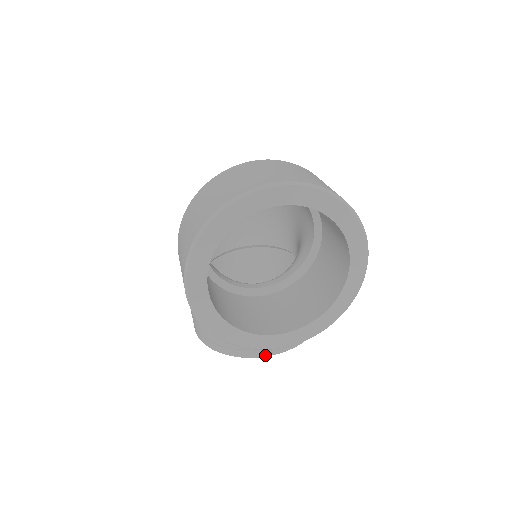
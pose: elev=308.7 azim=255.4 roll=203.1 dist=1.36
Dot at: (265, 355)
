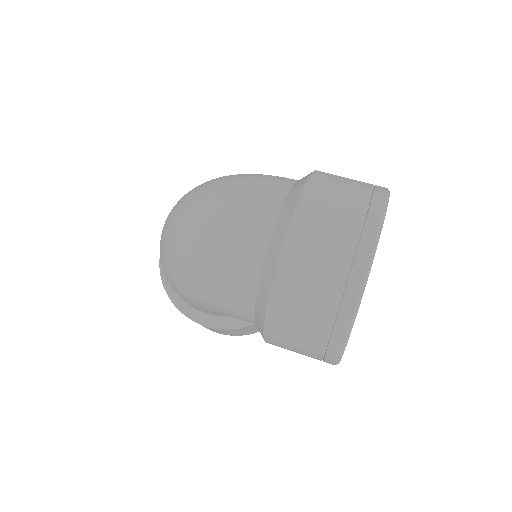
Dot at: occluded
